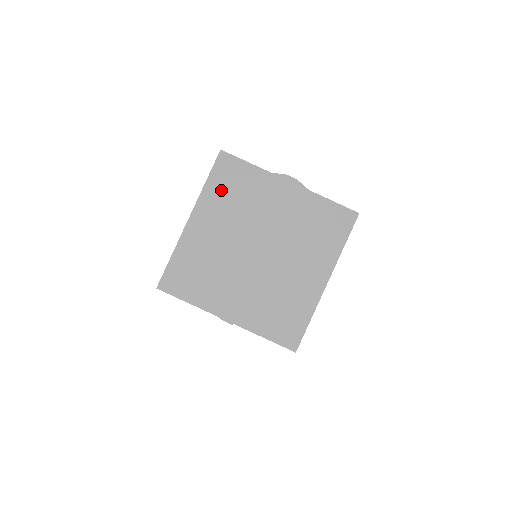
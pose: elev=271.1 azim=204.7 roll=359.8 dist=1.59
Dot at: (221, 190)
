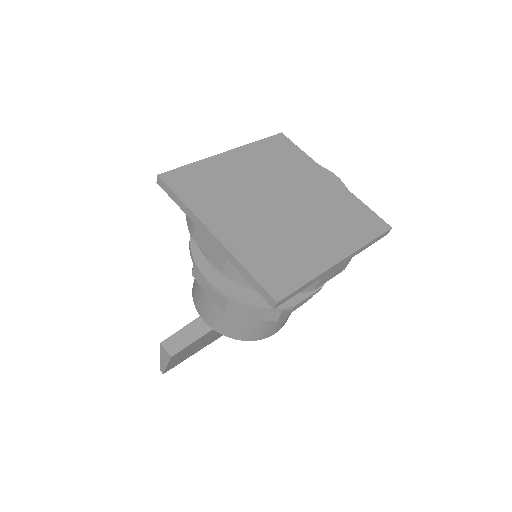
Dot at: (268, 151)
